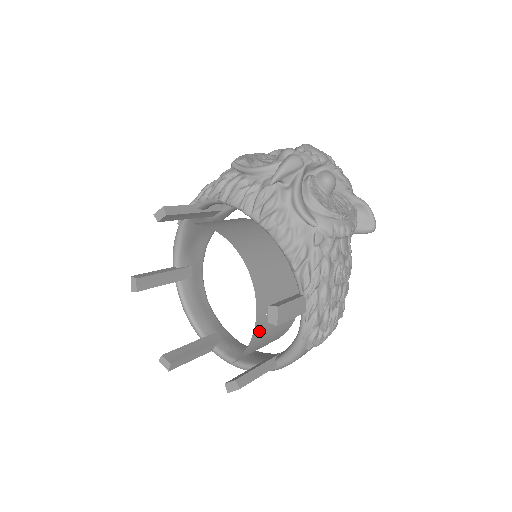
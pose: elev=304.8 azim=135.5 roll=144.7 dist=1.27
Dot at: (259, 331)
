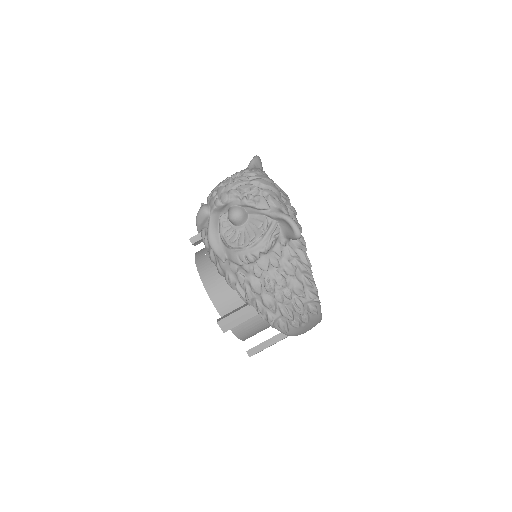
Dot at: (237, 326)
